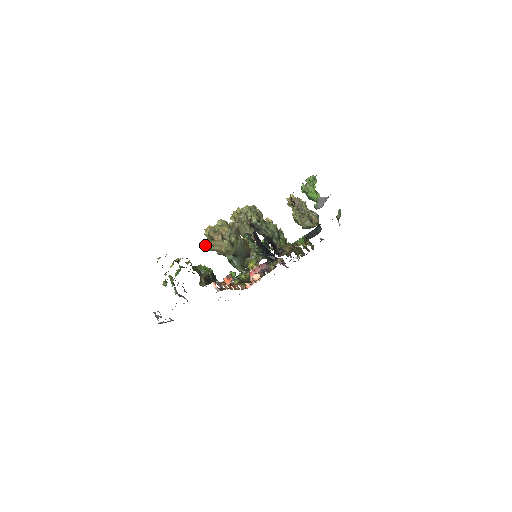
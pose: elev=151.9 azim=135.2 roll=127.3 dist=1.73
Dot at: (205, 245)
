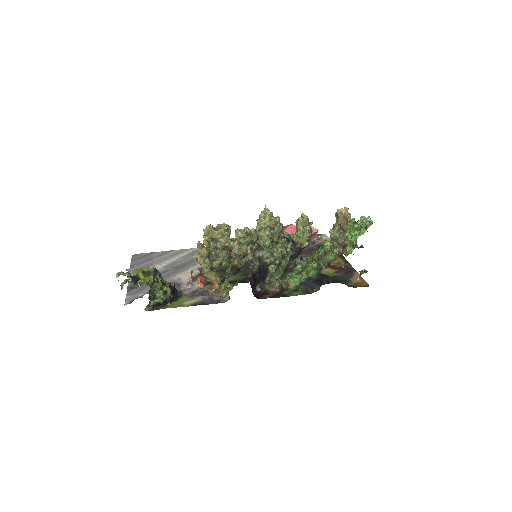
Dot at: occluded
